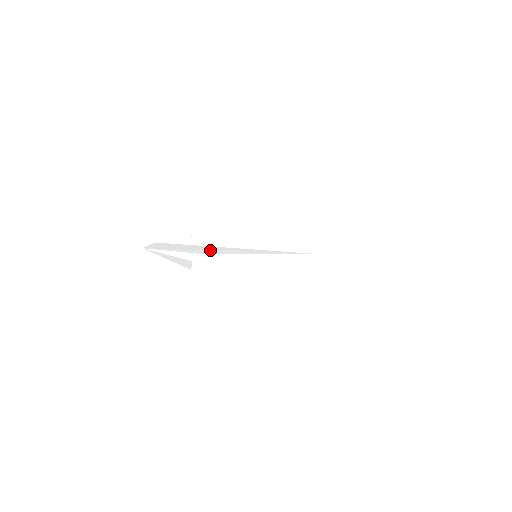
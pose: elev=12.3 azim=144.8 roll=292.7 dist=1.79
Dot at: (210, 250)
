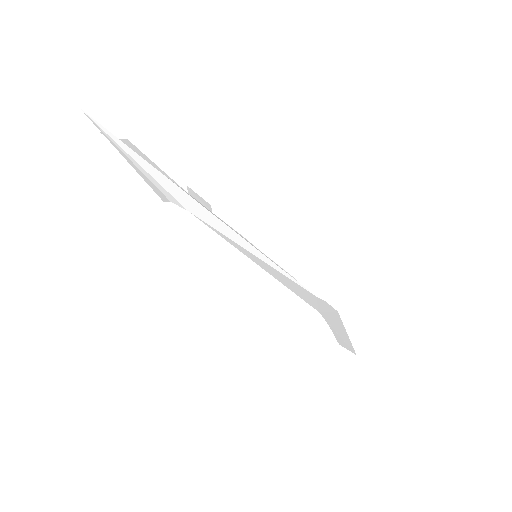
Dot at: (195, 200)
